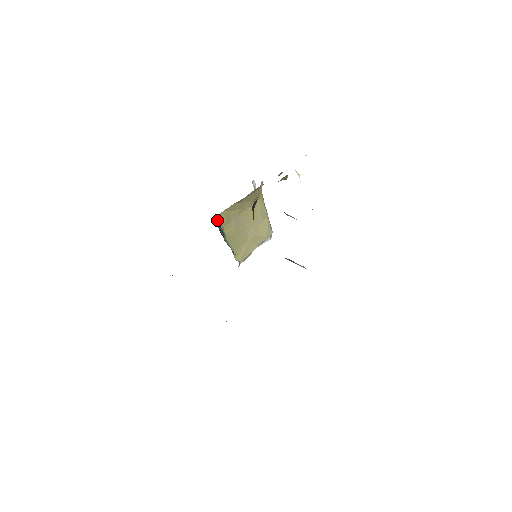
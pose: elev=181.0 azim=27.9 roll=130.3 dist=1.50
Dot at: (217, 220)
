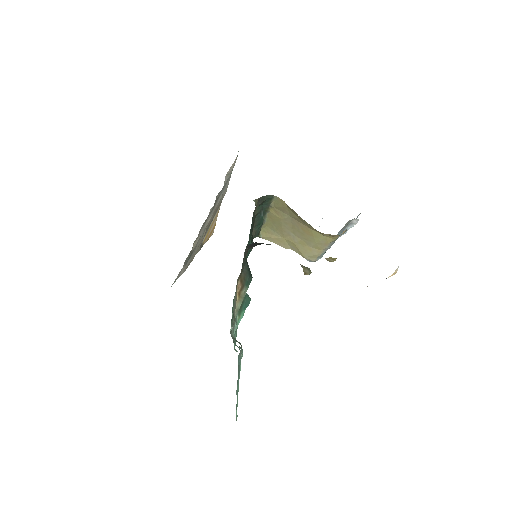
Dot at: (271, 198)
